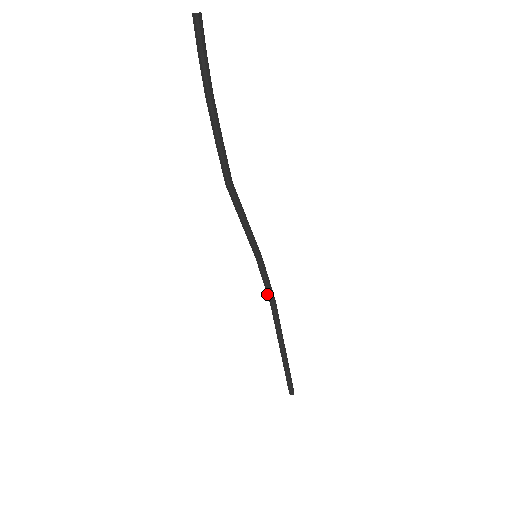
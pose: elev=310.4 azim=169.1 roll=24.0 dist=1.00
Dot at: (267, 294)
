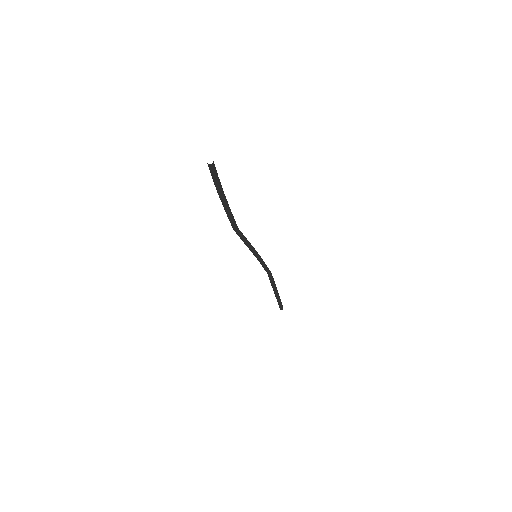
Dot at: (265, 270)
